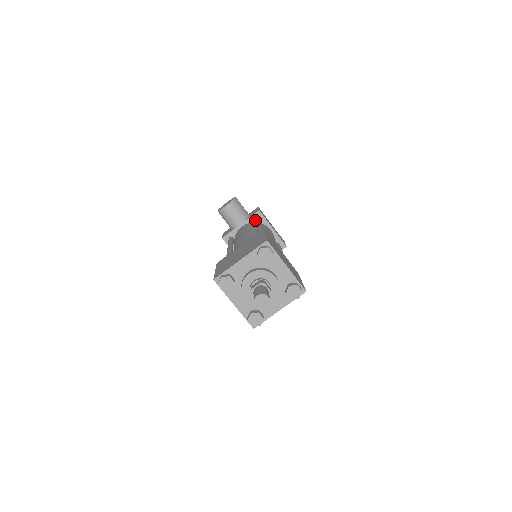
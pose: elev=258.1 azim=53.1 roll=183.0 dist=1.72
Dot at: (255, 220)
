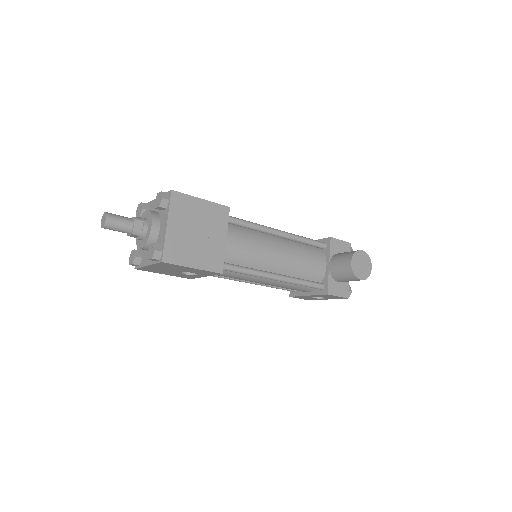
Dot at: occluded
